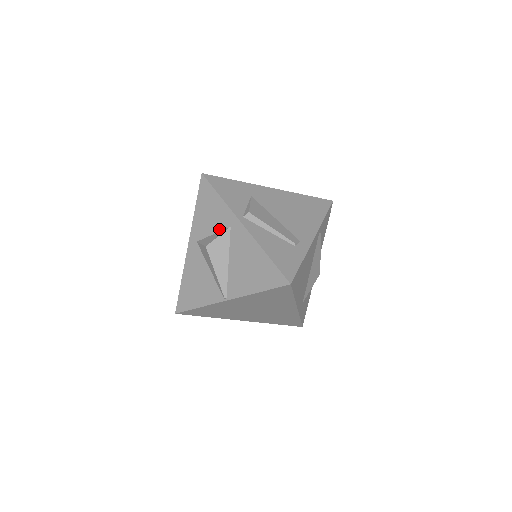
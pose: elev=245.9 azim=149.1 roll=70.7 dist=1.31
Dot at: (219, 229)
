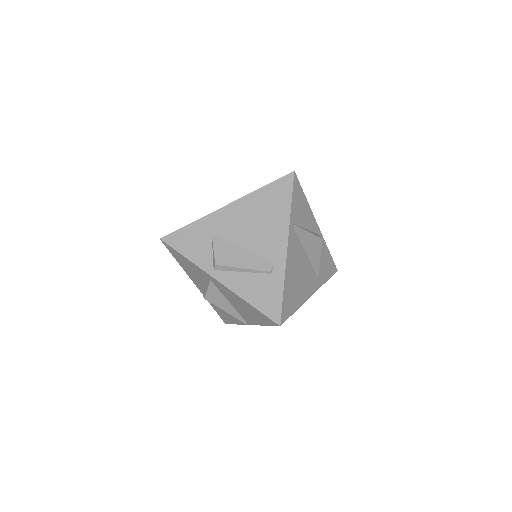
Dot at: (205, 280)
